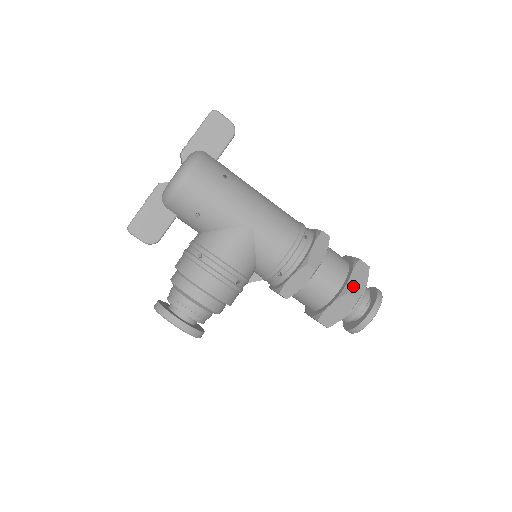
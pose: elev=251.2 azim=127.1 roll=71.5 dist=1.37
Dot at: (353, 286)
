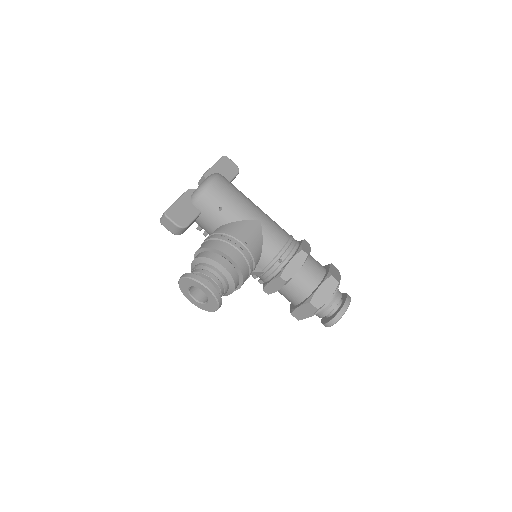
Dot at: (333, 274)
